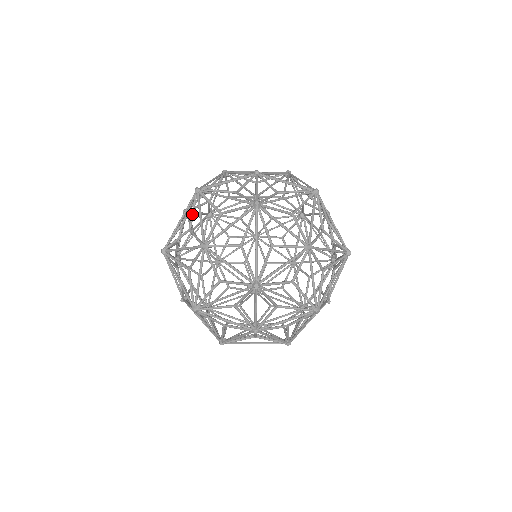
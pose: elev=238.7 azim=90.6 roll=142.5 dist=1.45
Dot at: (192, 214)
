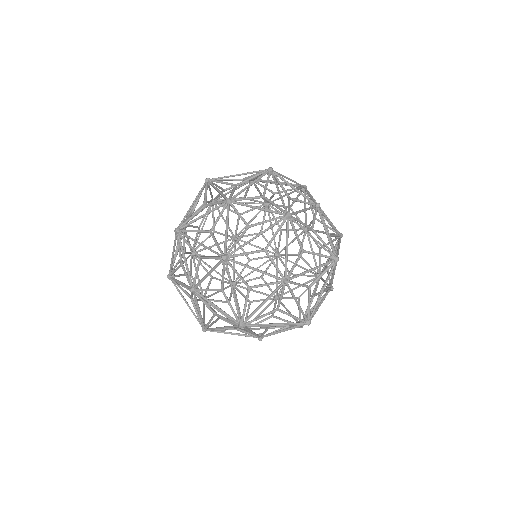
Dot at: occluded
